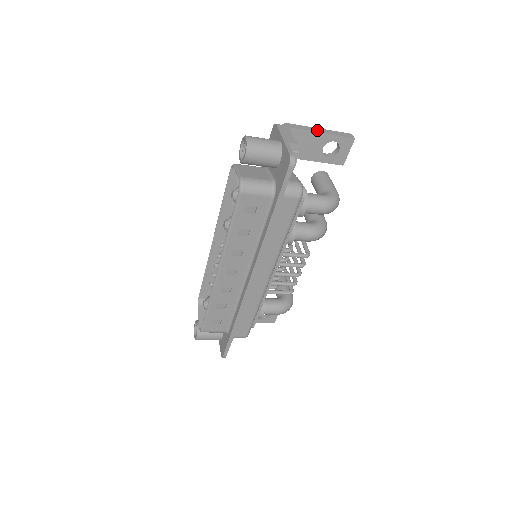
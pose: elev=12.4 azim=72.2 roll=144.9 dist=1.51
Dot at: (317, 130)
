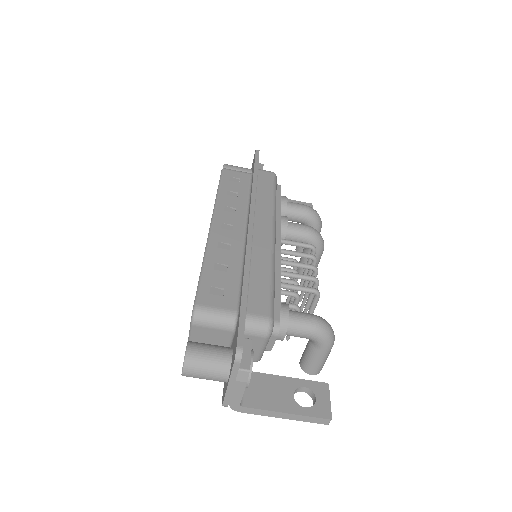
Dot at: occluded
